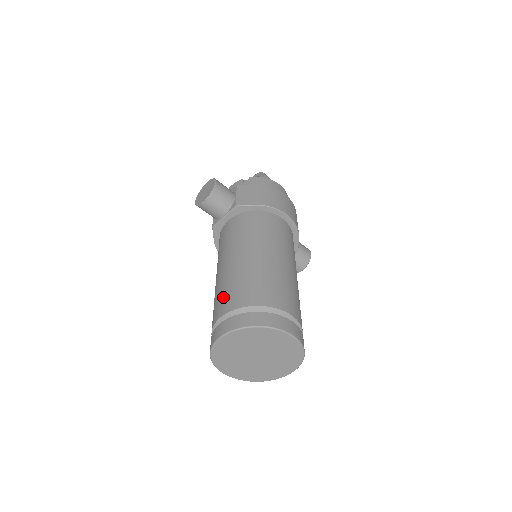
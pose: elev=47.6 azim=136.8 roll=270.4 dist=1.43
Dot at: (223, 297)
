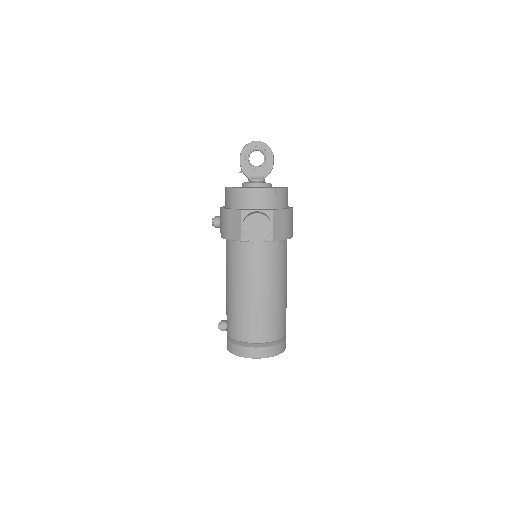
Dot at: (257, 327)
